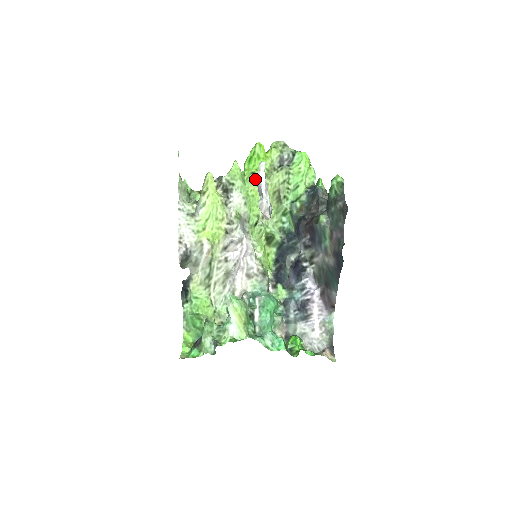
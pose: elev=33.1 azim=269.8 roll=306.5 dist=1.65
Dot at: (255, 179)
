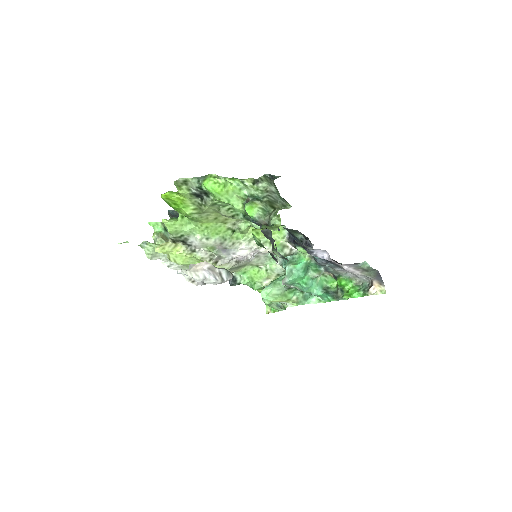
Dot at: (194, 220)
